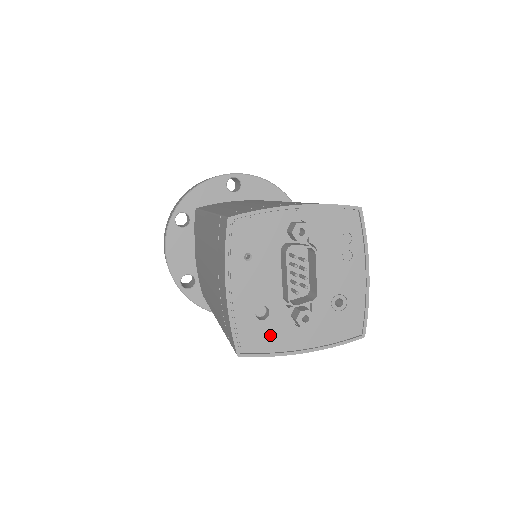
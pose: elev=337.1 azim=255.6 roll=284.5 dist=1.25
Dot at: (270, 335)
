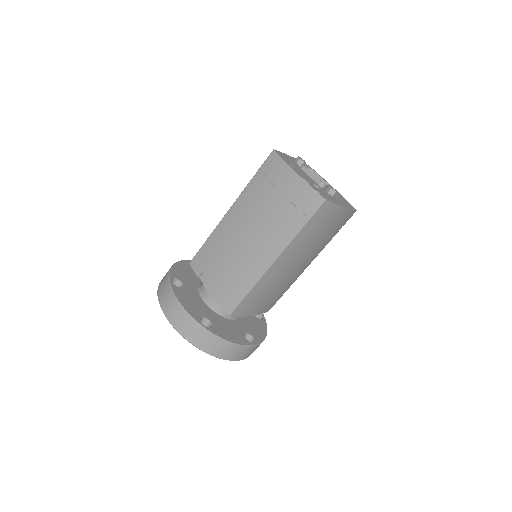
Dot at: (327, 196)
